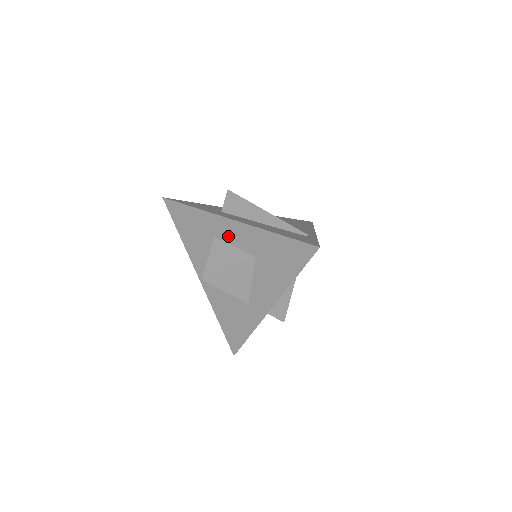
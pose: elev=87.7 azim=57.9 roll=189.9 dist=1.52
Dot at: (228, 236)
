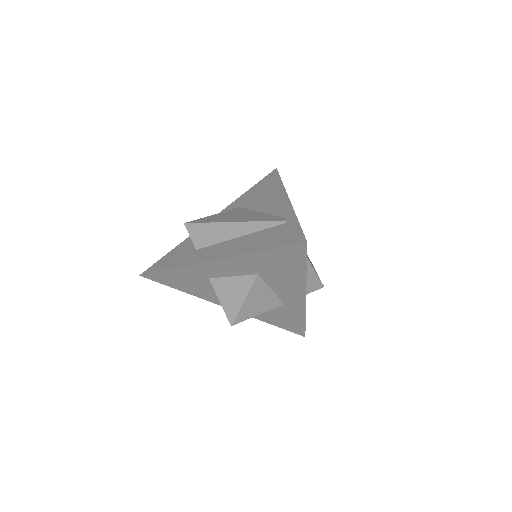
Dot at: (220, 273)
